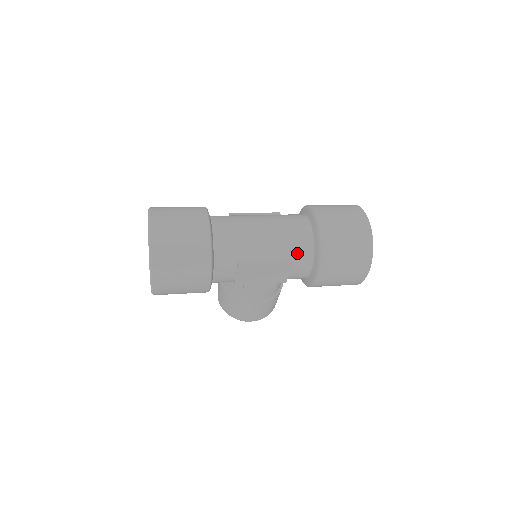
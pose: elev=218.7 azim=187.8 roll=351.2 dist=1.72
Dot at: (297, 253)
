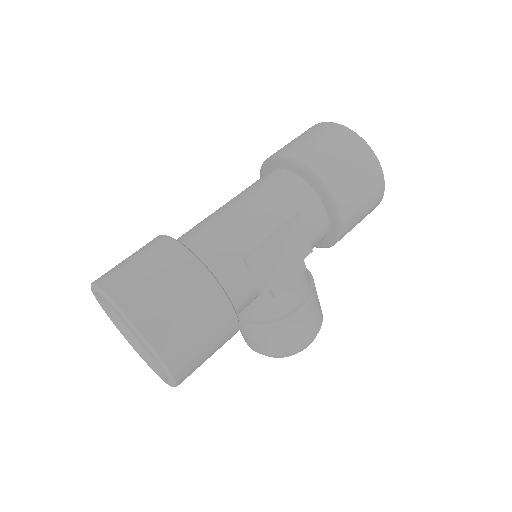
Dot at: (297, 202)
